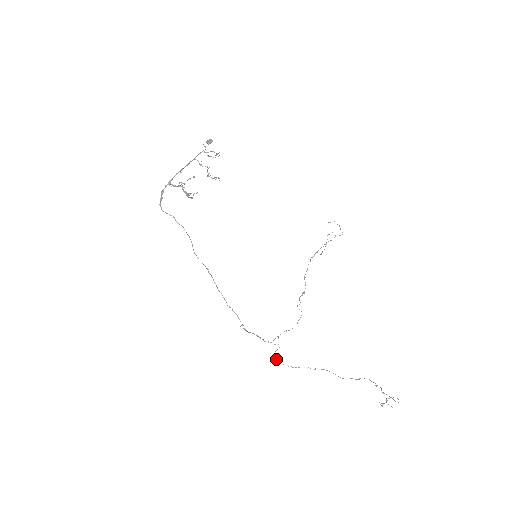
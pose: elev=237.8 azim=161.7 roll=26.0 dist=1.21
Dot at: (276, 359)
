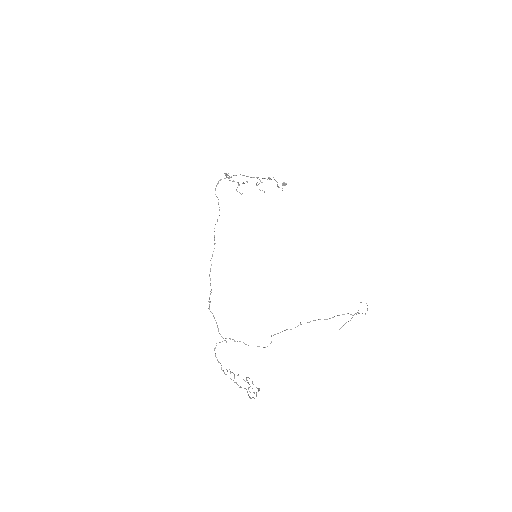
Dot at: occluded
